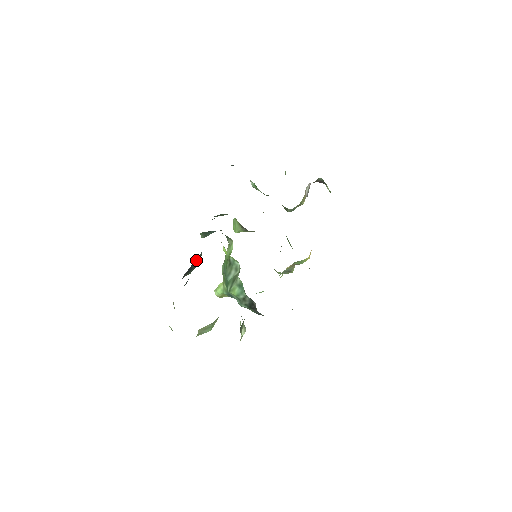
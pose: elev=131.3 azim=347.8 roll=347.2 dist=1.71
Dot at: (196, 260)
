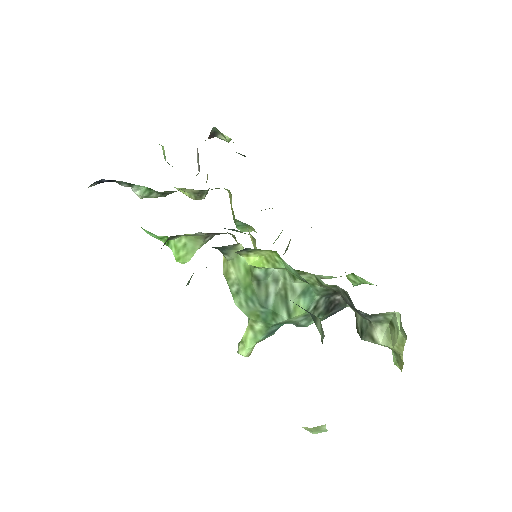
Dot at: occluded
